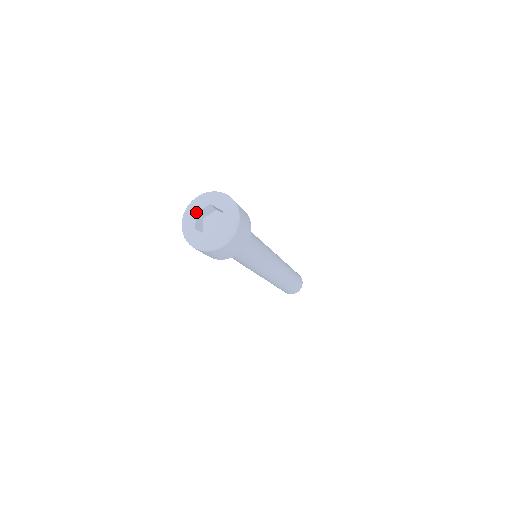
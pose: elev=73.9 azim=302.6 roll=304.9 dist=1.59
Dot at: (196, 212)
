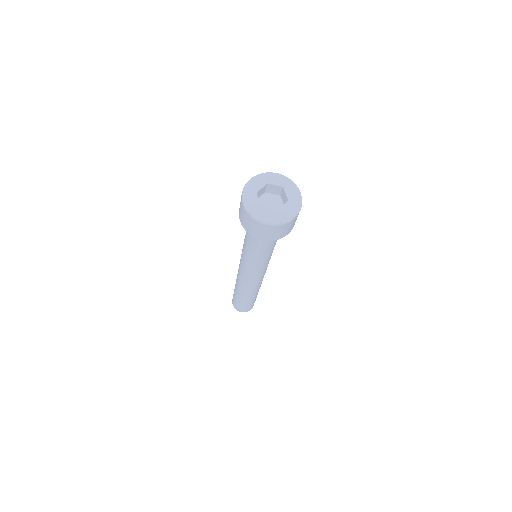
Dot at: (268, 182)
